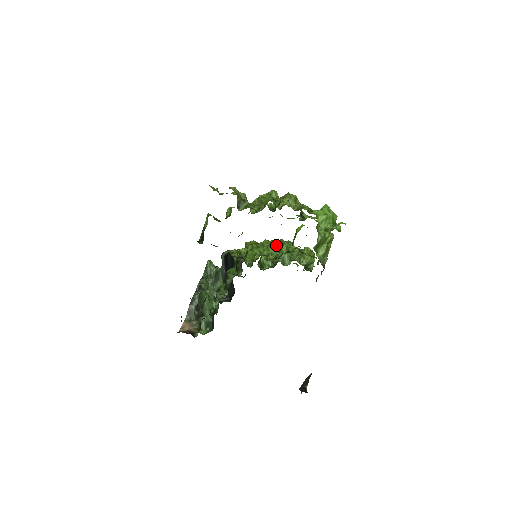
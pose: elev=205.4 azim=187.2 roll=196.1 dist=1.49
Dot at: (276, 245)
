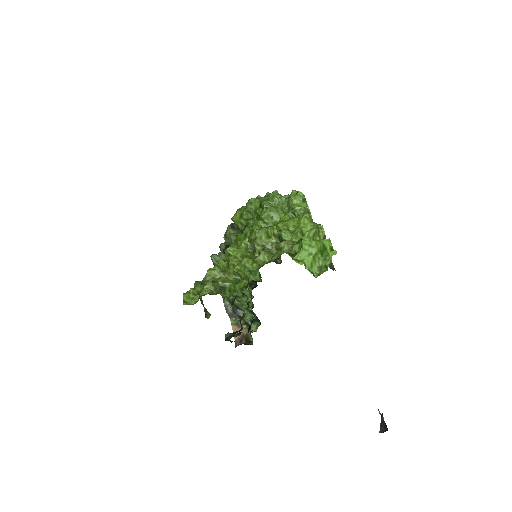
Dot at: (264, 217)
